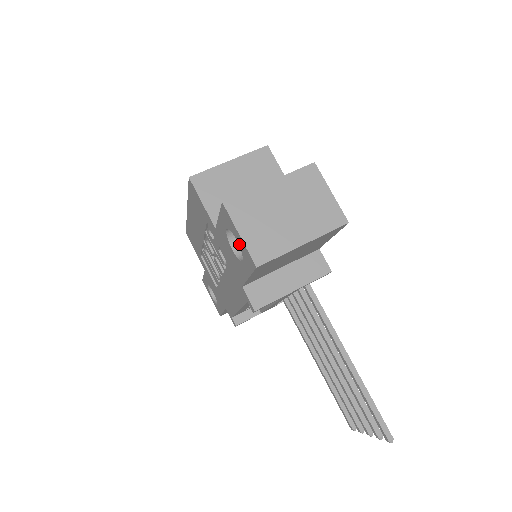
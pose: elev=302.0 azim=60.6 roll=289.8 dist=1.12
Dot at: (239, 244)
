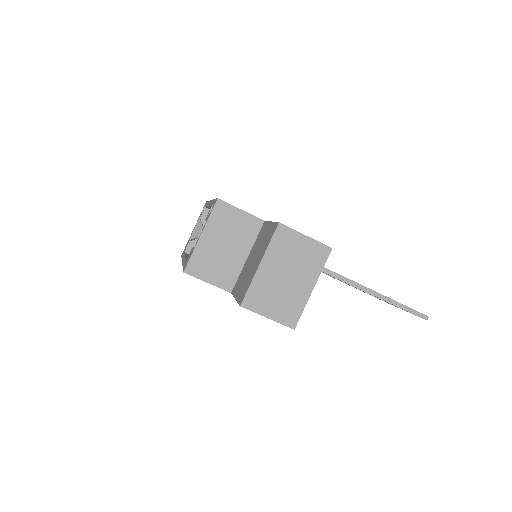
Dot at: occluded
